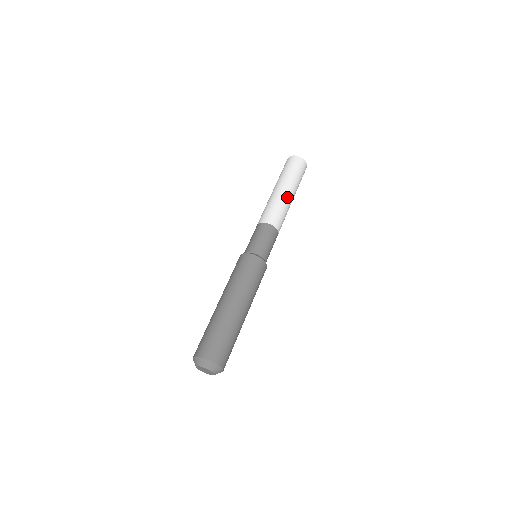
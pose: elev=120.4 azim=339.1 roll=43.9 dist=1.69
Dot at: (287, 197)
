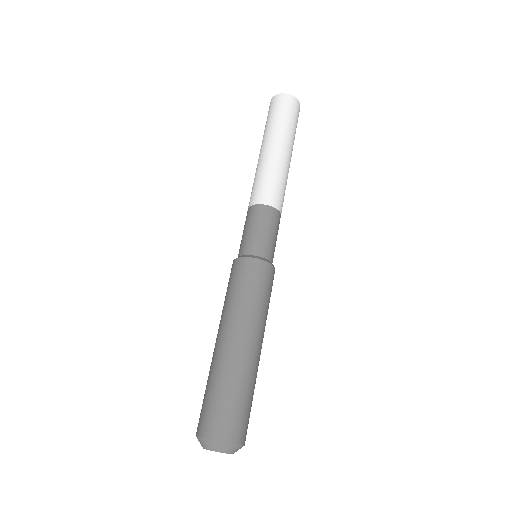
Dot at: (289, 164)
